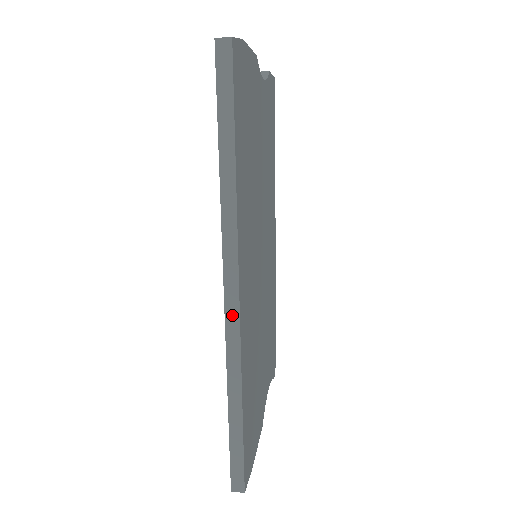
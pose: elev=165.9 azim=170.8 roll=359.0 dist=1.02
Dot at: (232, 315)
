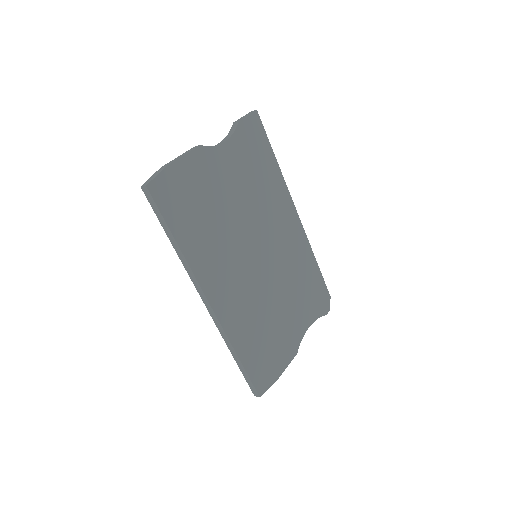
Dot at: (212, 314)
